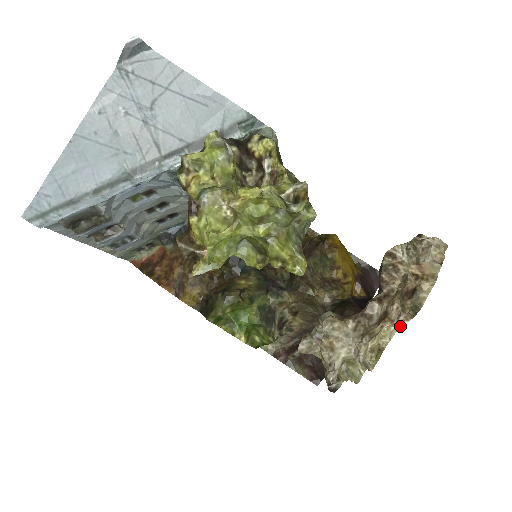
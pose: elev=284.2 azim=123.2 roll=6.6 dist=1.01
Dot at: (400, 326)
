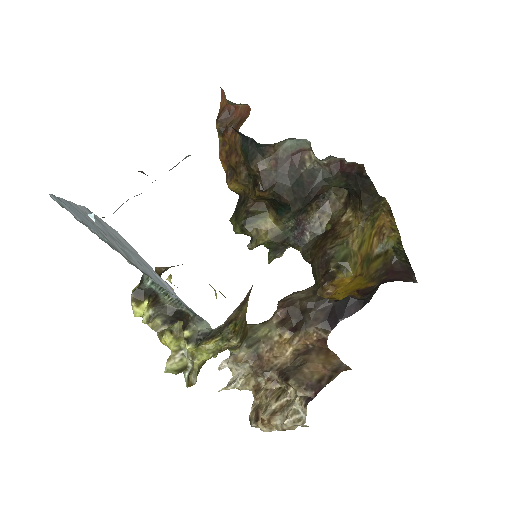
Dot at: occluded
